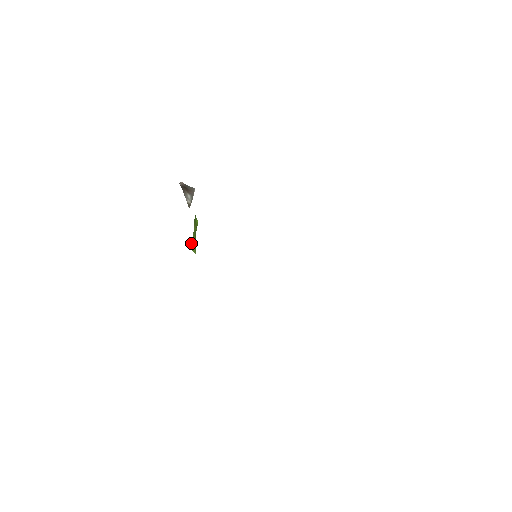
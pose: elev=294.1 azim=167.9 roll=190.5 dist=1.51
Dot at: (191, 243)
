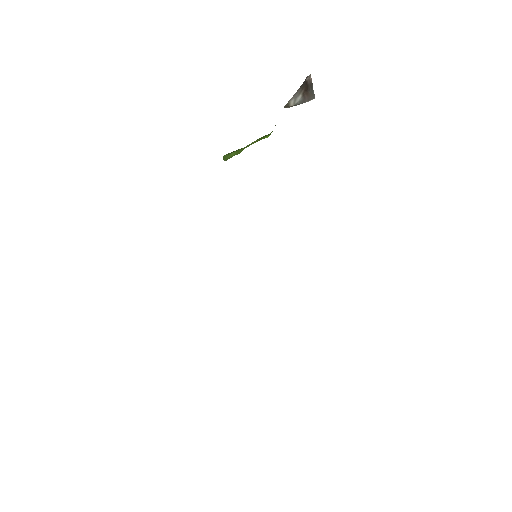
Dot at: occluded
